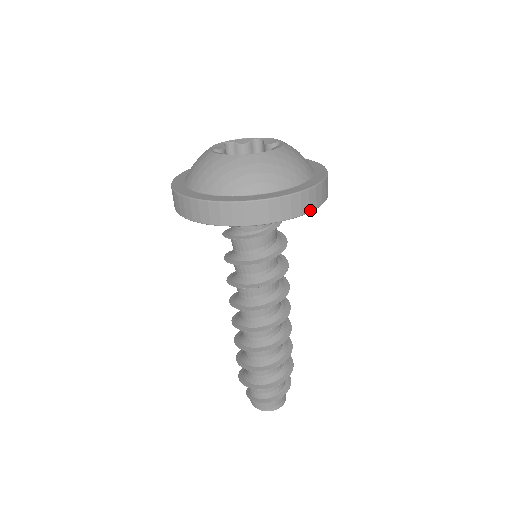
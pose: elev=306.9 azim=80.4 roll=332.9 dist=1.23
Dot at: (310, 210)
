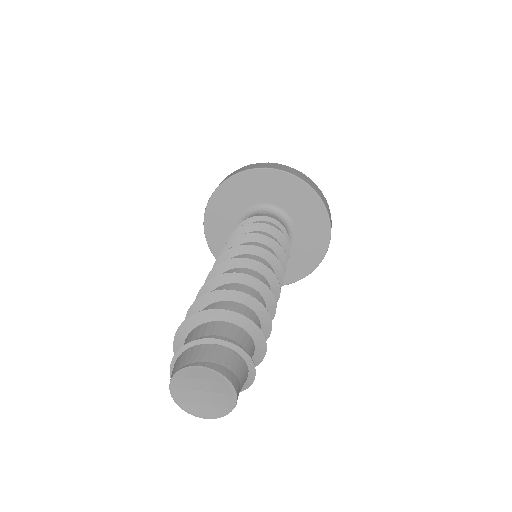
Dot at: (302, 179)
